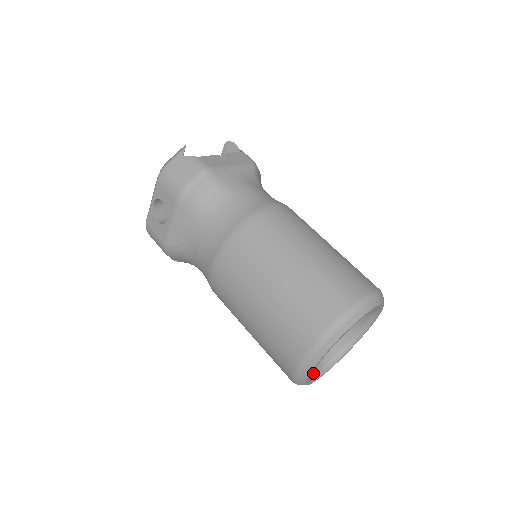
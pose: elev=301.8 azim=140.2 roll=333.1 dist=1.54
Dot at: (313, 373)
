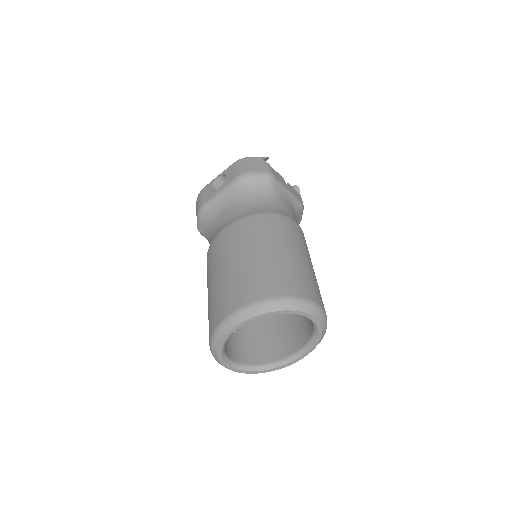
Dot at: (229, 357)
